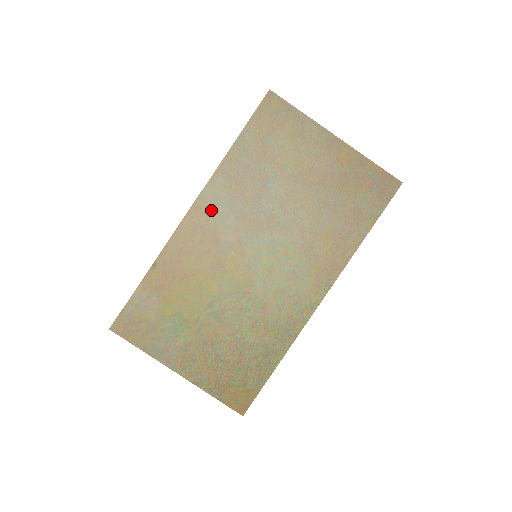
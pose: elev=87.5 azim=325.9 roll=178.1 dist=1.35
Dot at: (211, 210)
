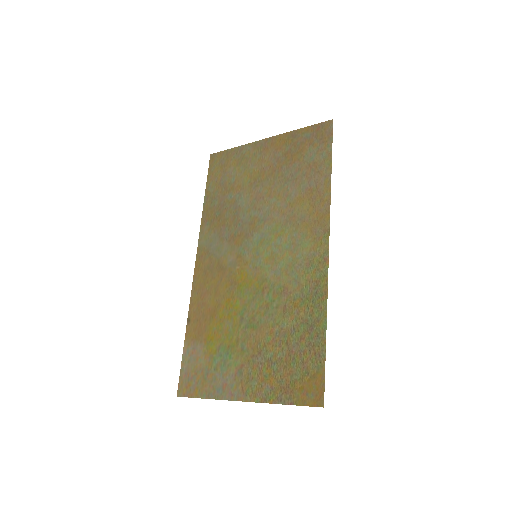
Dot at: (209, 251)
